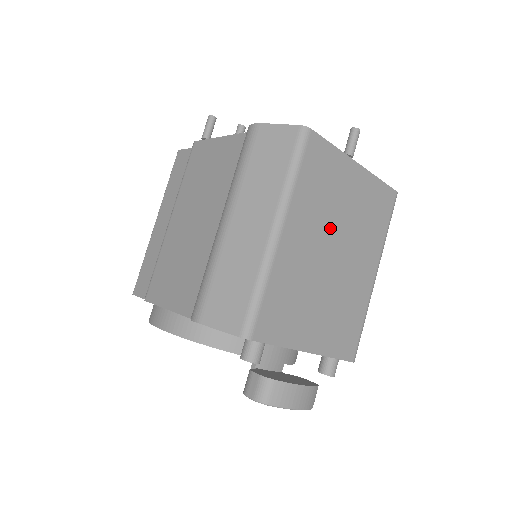
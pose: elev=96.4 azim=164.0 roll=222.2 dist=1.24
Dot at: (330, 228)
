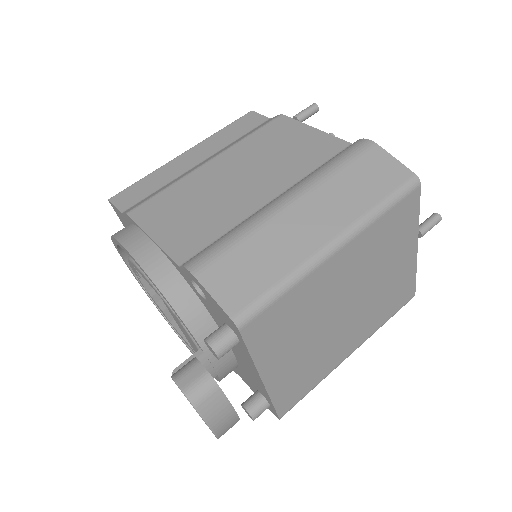
Dot at: (363, 282)
